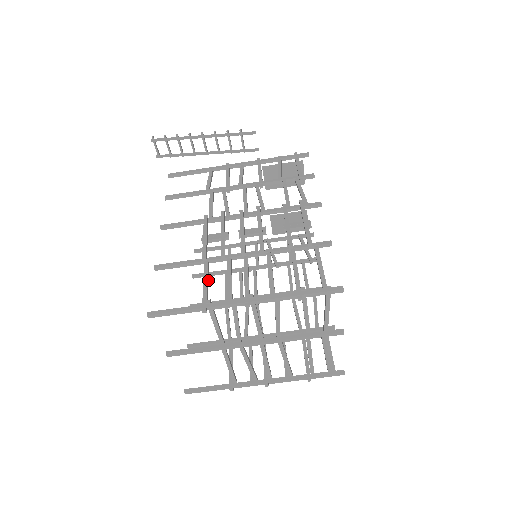
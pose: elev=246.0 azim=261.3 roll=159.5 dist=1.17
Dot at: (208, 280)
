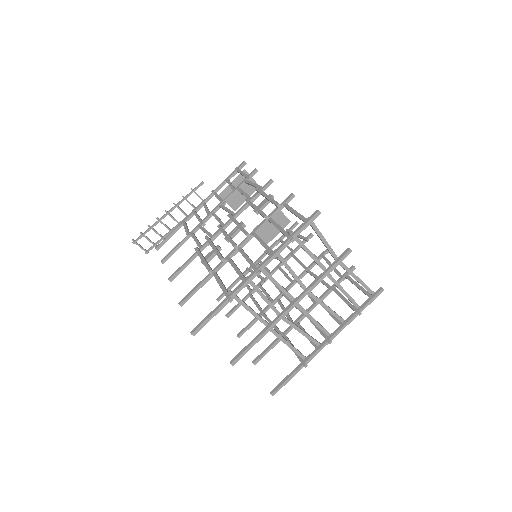
Dot at: (222, 282)
